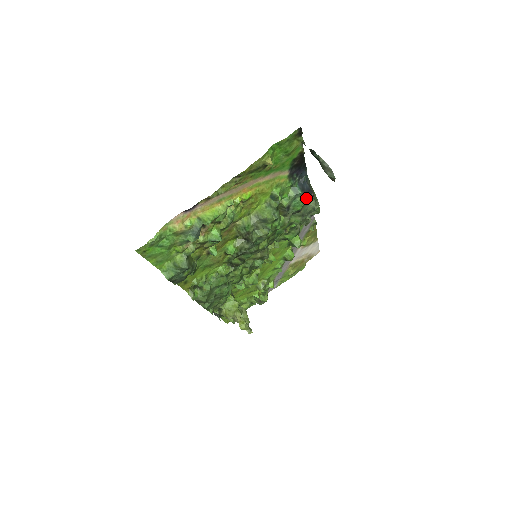
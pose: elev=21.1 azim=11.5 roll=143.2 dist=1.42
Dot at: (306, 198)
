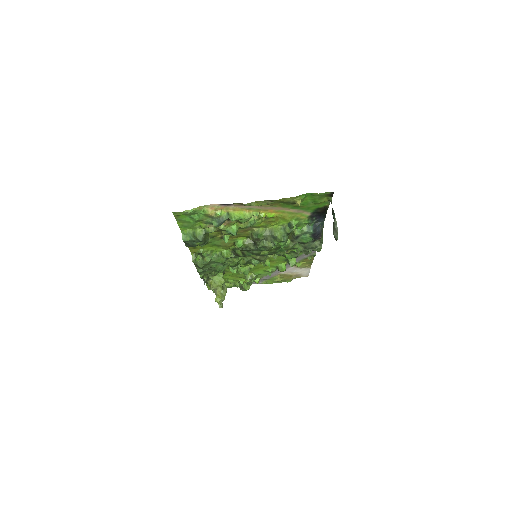
Dot at: (314, 238)
